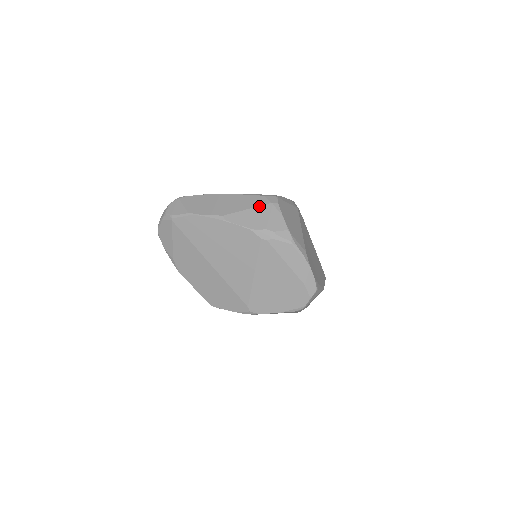
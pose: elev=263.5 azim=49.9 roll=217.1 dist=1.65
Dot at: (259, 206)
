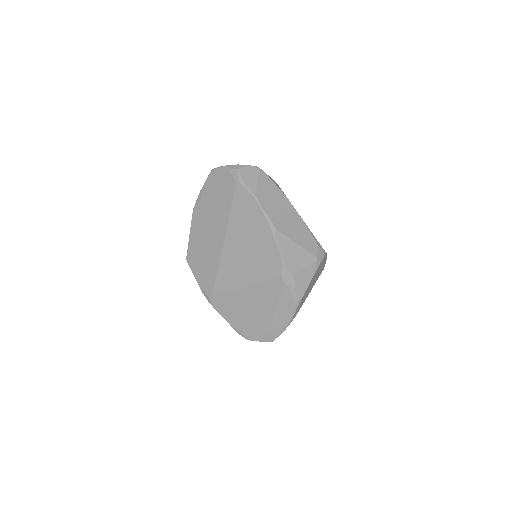
Dot at: (307, 251)
